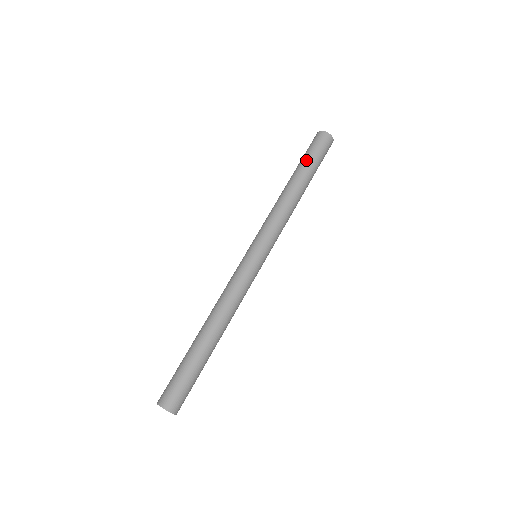
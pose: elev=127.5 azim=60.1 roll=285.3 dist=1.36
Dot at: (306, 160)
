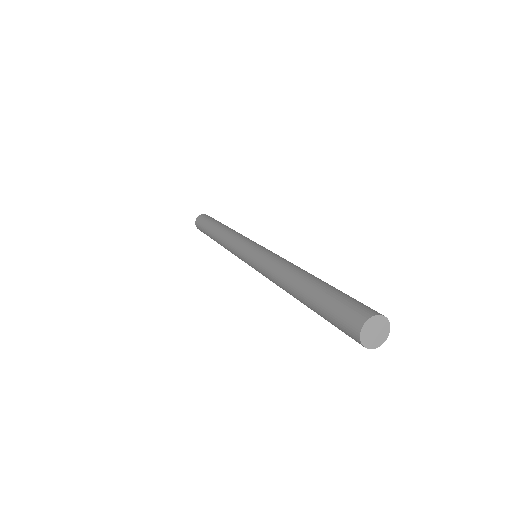
Dot at: (211, 221)
